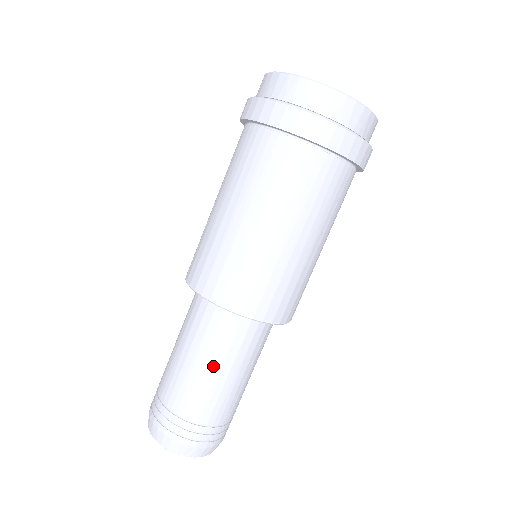
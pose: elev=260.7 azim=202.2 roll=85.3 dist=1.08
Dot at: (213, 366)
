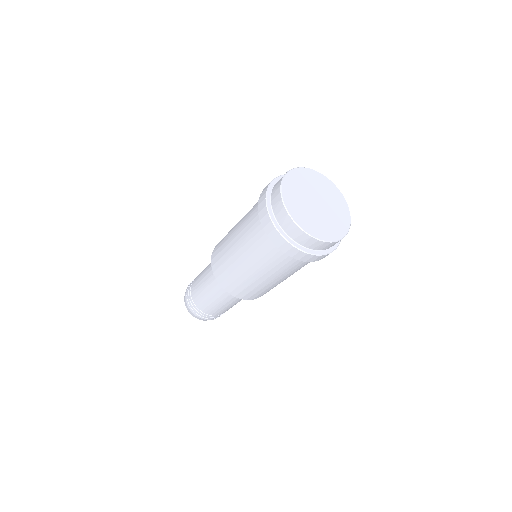
Dot at: (230, 304)
